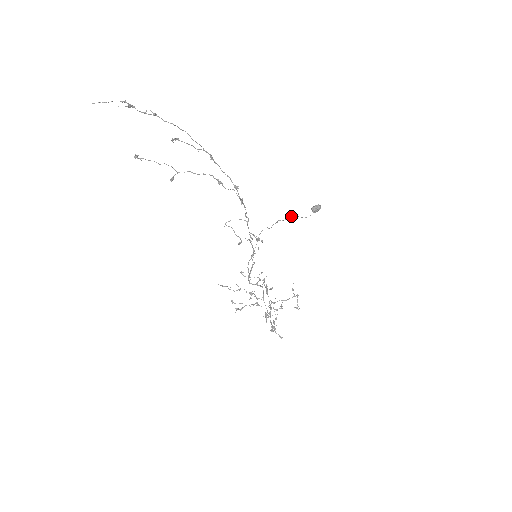
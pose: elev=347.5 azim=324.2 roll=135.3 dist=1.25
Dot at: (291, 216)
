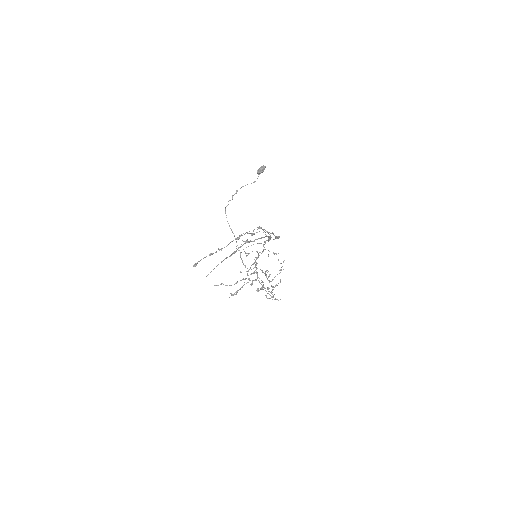
Dot at: (242, 186)
